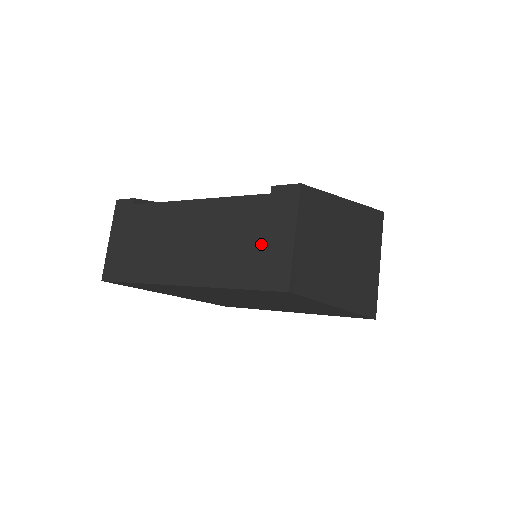
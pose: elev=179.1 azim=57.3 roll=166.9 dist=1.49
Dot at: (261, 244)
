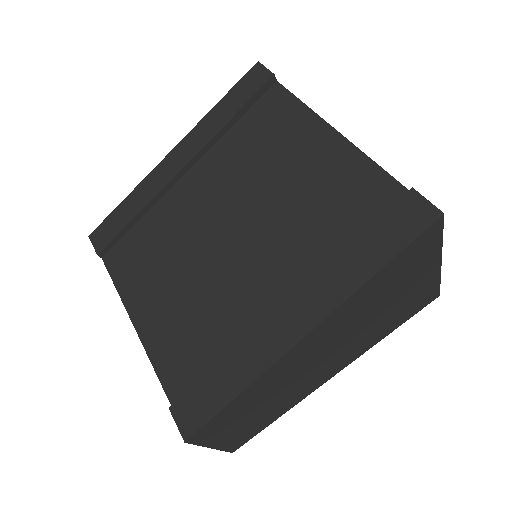
Dot at: occluded
